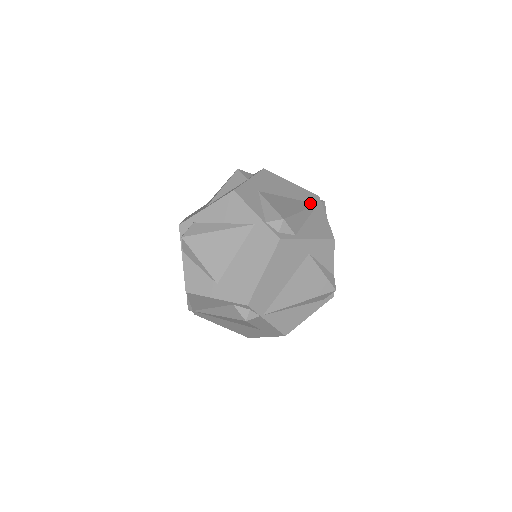
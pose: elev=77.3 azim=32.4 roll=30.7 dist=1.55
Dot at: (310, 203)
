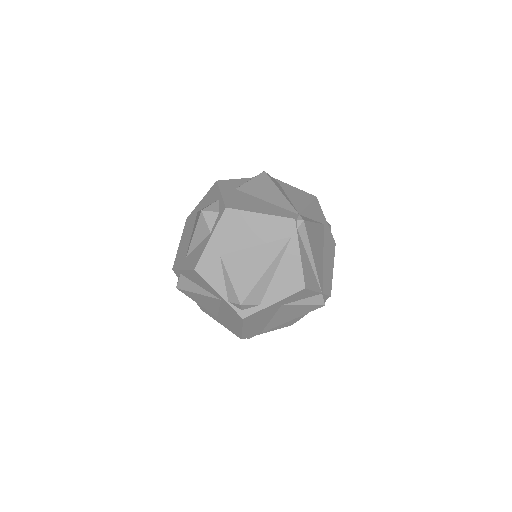
Dot at: (281, 241)
